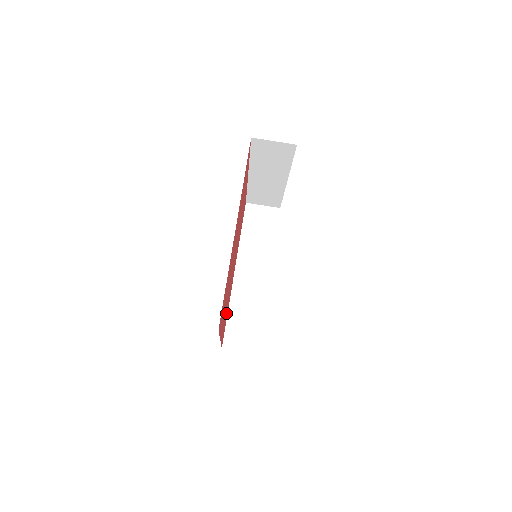
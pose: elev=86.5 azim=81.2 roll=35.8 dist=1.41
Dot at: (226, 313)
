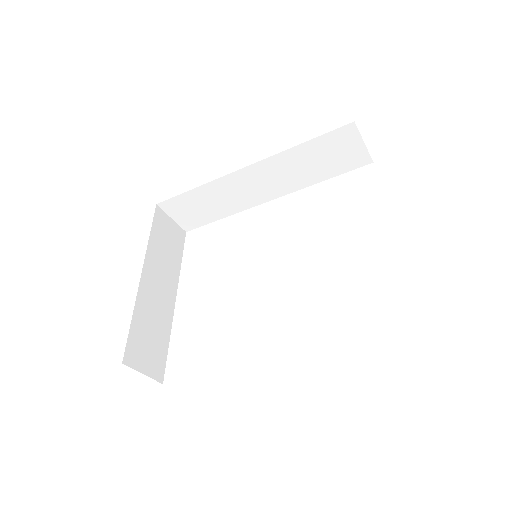
Dot at: occluded
